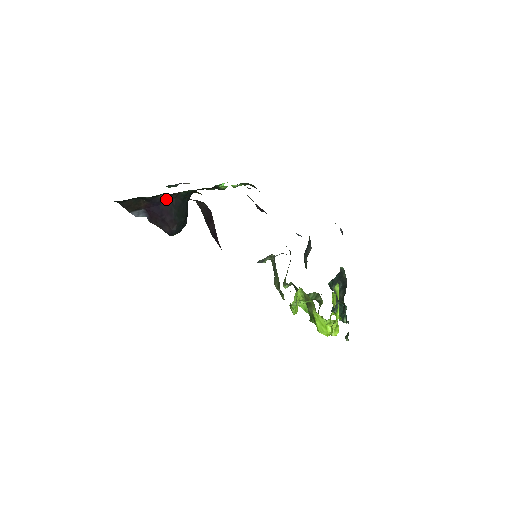
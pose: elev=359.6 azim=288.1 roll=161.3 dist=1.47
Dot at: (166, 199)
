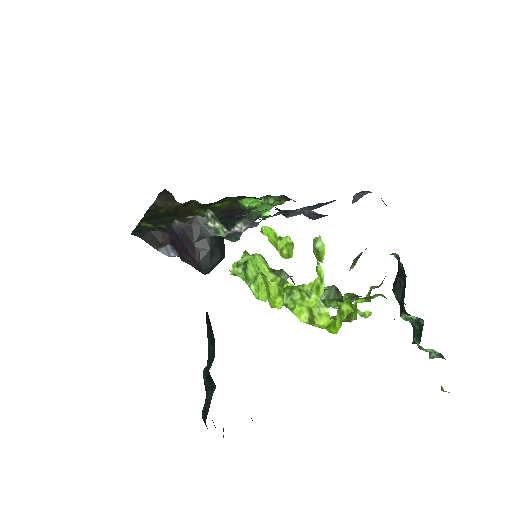
Dot at: (183, 226)
